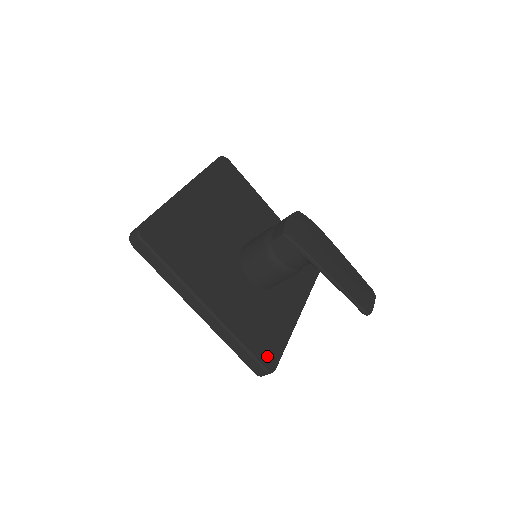
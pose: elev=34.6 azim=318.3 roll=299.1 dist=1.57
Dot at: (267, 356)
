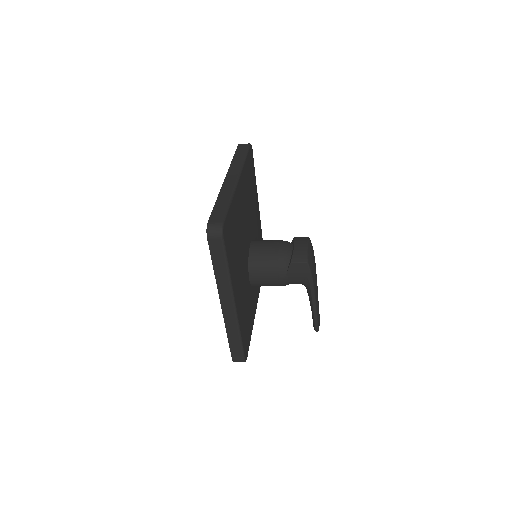
Dot at: (246, 348)
